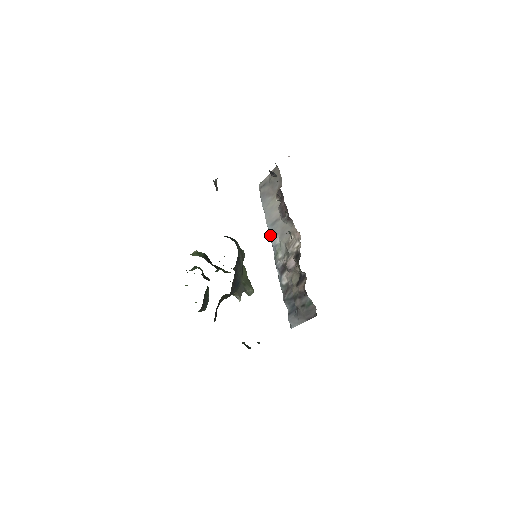
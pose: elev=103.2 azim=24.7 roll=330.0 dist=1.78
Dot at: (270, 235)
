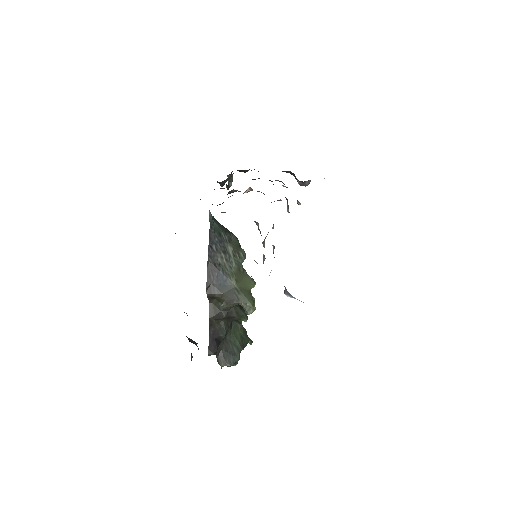
Dot at: occluded
